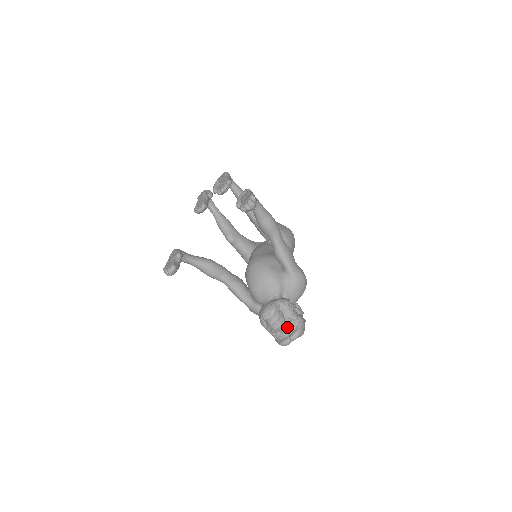
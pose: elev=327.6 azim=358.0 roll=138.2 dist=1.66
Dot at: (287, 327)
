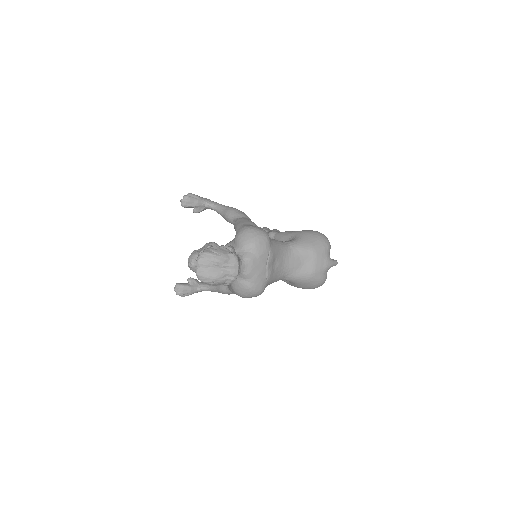
Dot at: occluded
